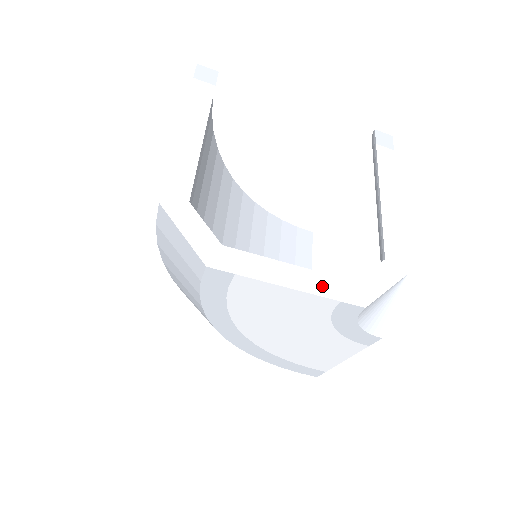
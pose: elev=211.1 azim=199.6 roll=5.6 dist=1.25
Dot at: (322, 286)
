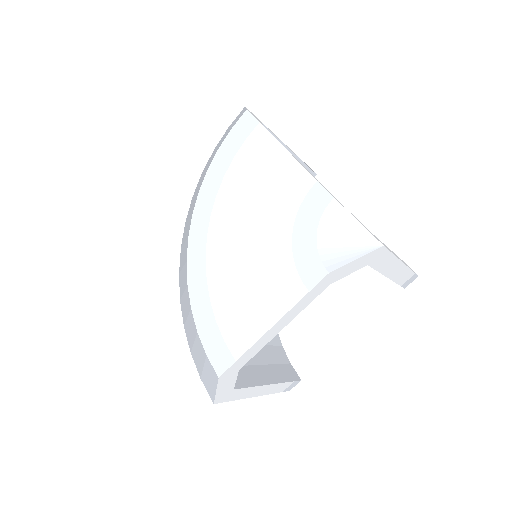
Dot at: occluded
